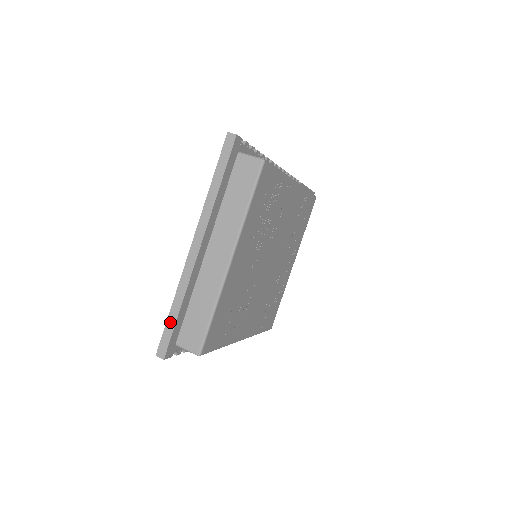
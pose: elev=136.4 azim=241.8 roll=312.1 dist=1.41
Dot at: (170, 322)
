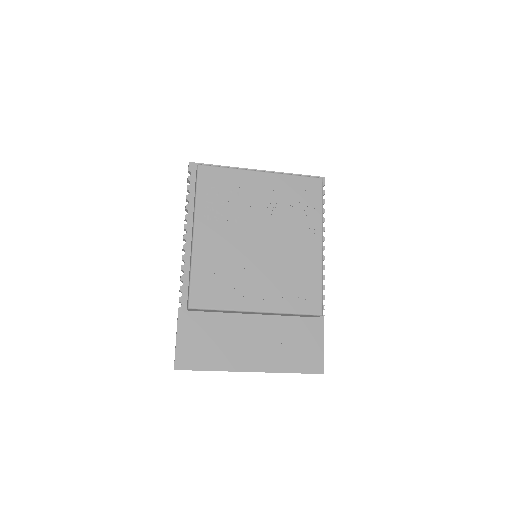
Dot at: occluded
